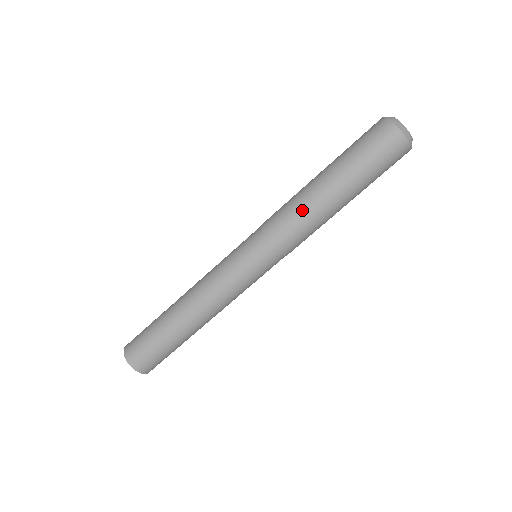
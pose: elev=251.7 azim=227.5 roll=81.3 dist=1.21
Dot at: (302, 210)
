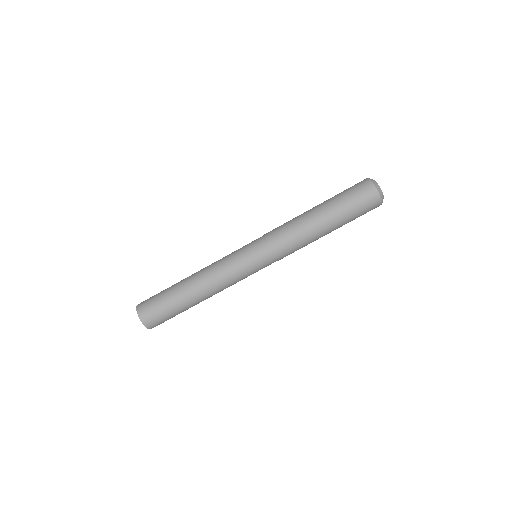
Dot at: (301, 234)
